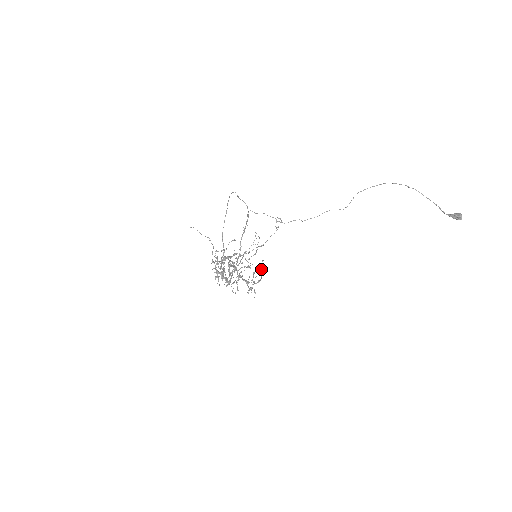
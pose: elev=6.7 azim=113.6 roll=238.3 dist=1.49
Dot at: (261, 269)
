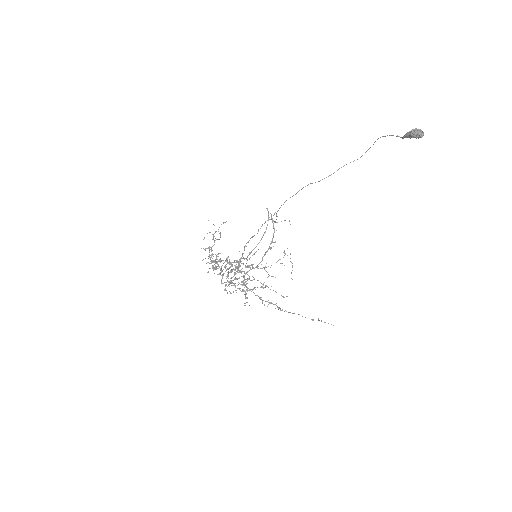
Dot at: occluded
